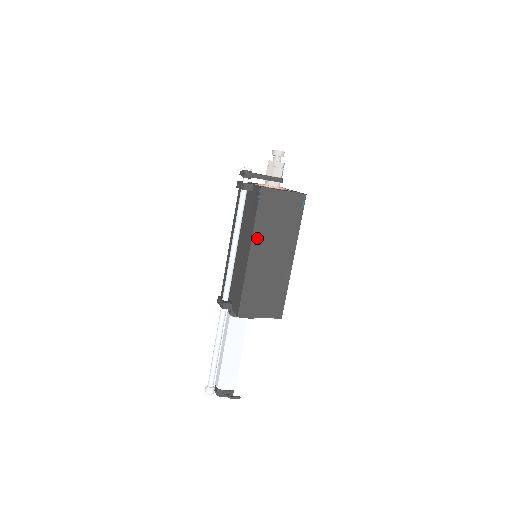
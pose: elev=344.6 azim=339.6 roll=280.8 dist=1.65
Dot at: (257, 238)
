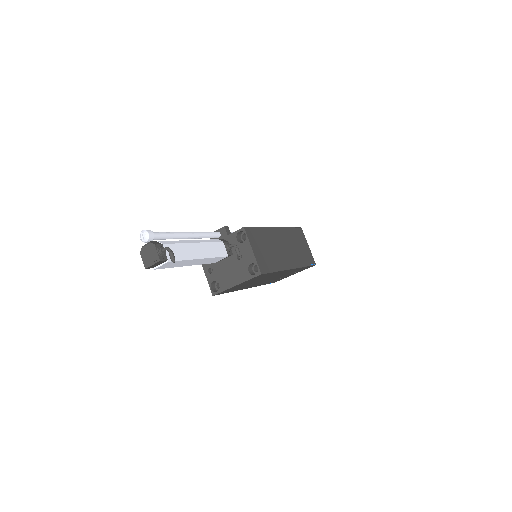
Dot at: (284, 232)
